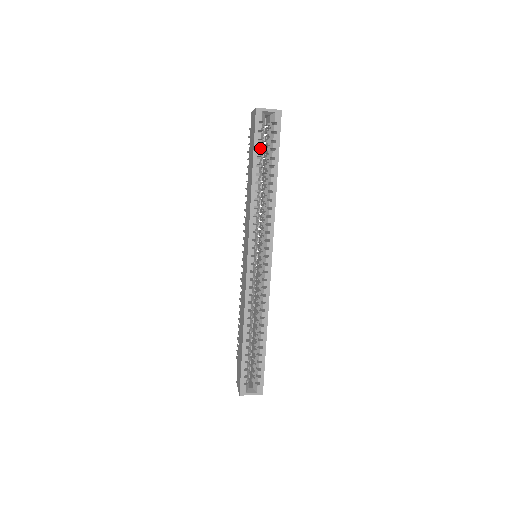
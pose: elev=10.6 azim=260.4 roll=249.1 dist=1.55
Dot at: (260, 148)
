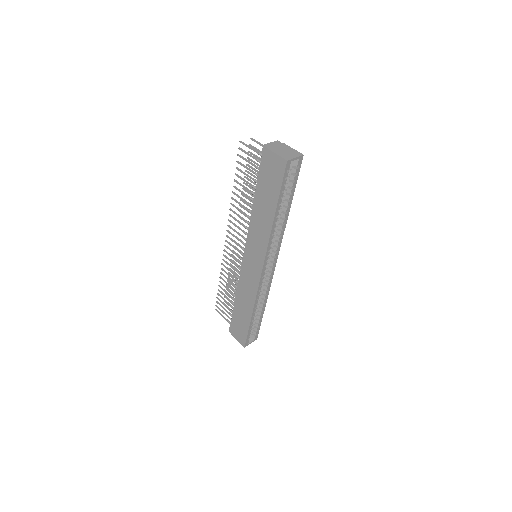
Dot at: occluded
